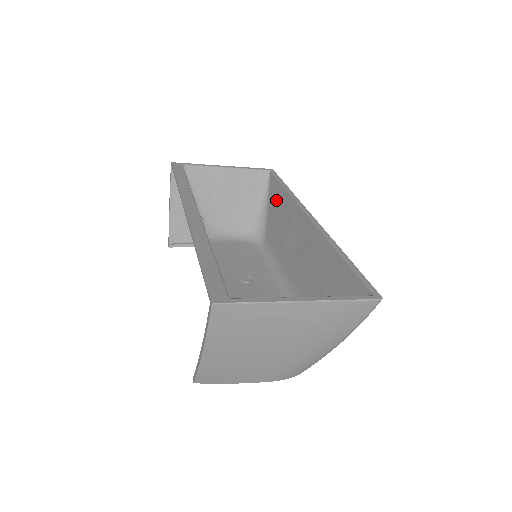
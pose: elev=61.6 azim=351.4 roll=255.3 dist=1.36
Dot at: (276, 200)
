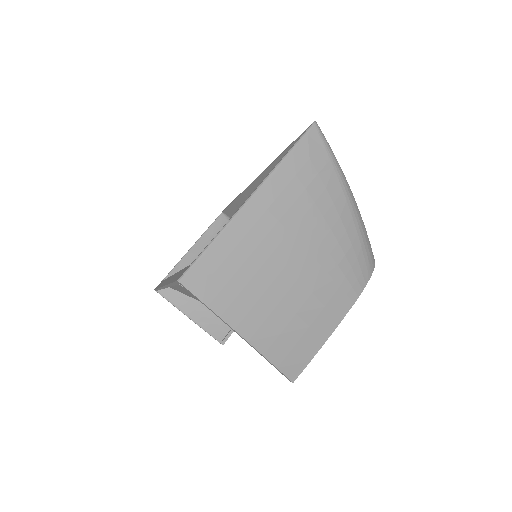
Dot at: occluded
